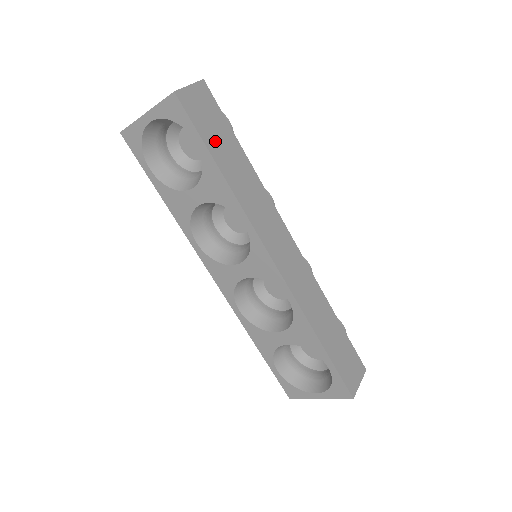
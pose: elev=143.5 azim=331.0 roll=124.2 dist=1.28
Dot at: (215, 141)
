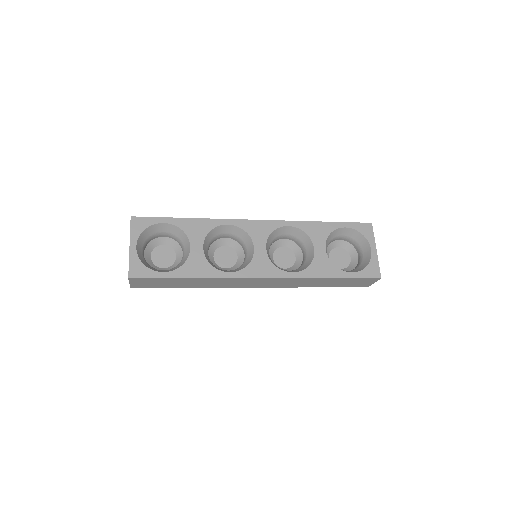
Dot at: occluded
